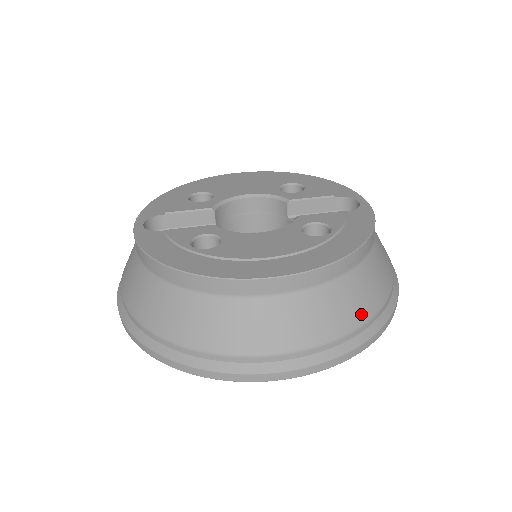
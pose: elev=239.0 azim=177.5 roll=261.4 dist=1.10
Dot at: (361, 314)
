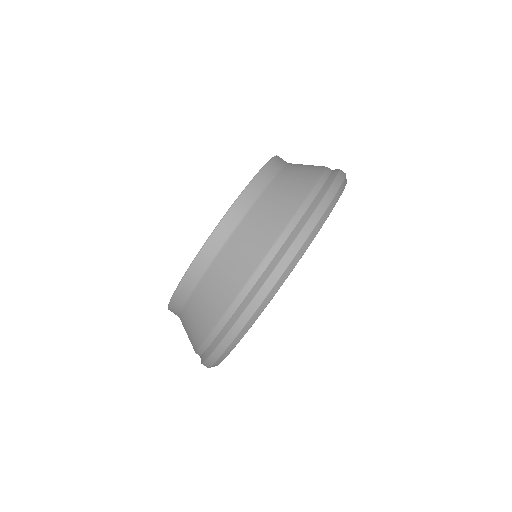
Dot at: (305, 187)
